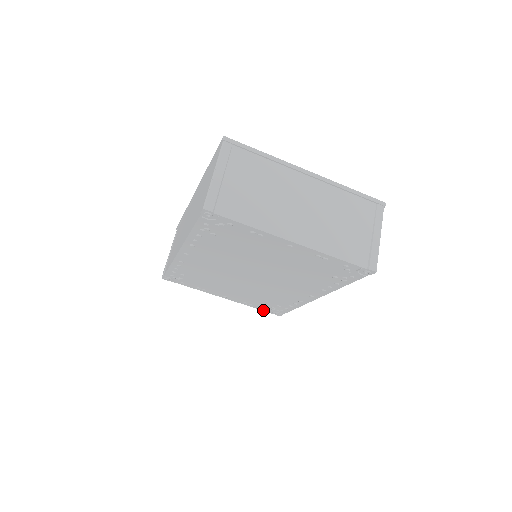
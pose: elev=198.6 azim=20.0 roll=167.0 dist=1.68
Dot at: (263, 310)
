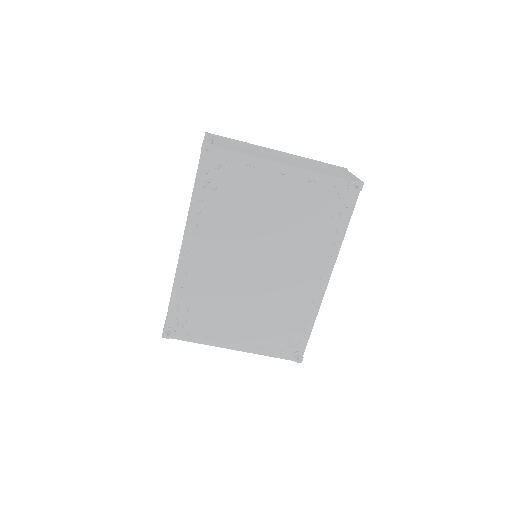
Dot at: (280, 358)
